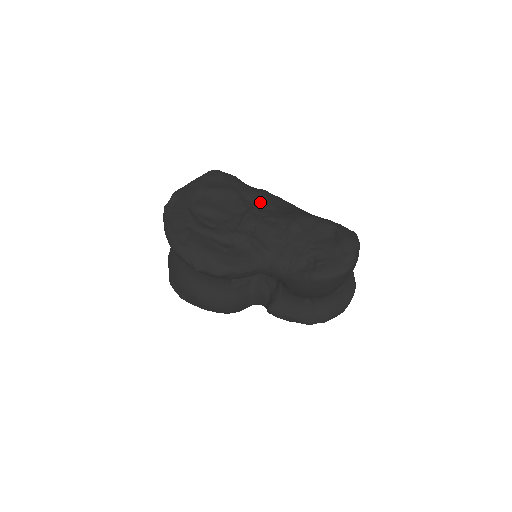
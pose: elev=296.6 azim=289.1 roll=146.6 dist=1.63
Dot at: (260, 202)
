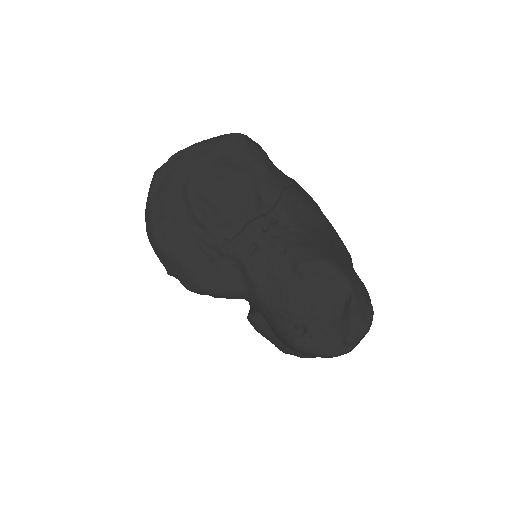
Dot at: (278, 210)
